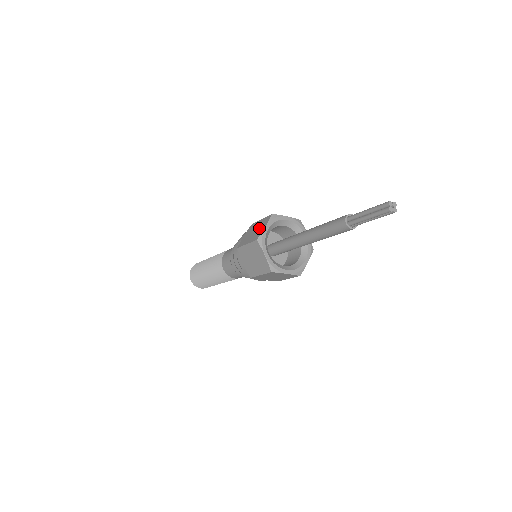
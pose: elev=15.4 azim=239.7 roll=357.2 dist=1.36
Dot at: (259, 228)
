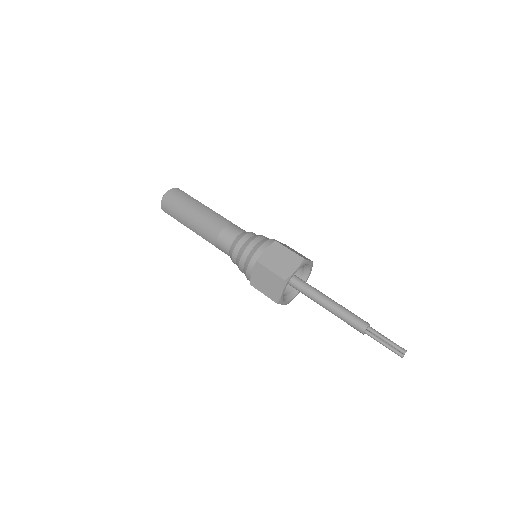
Dot at: (287, 263)
